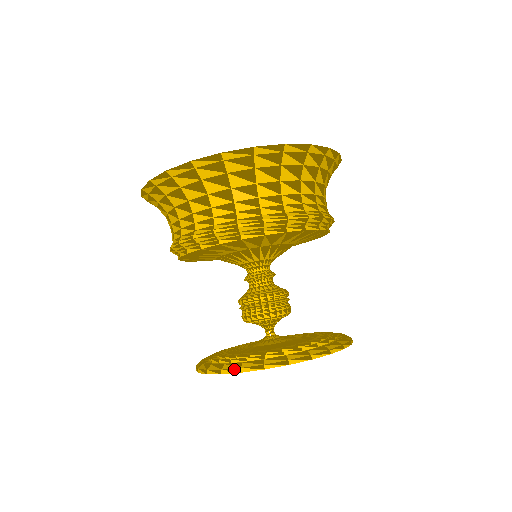
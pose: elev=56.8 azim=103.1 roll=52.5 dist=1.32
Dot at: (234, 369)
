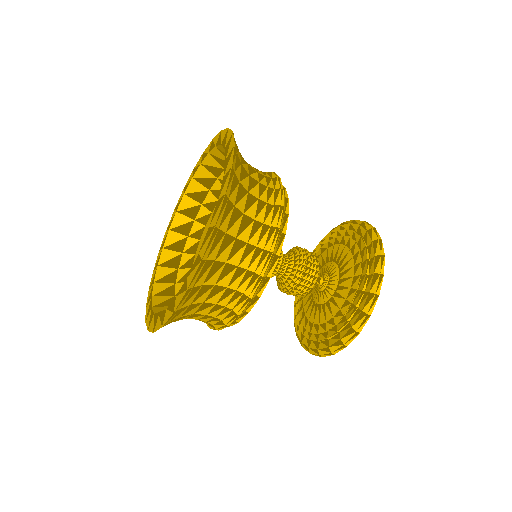
Dot at: (316, 355)
